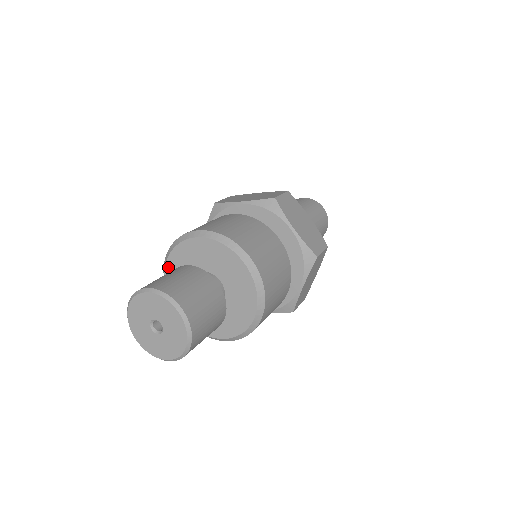
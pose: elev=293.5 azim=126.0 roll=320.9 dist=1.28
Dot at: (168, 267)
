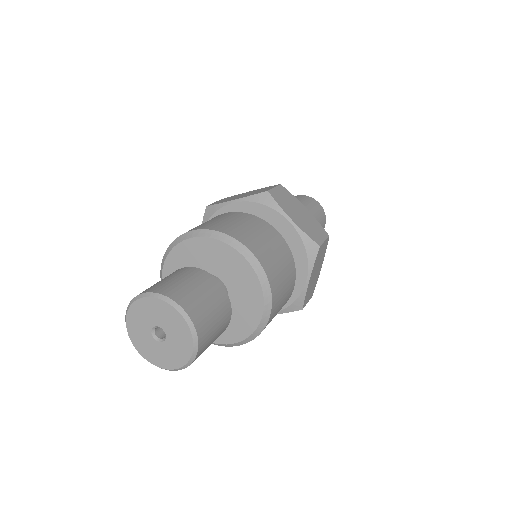
Dot at: (192, 242)
